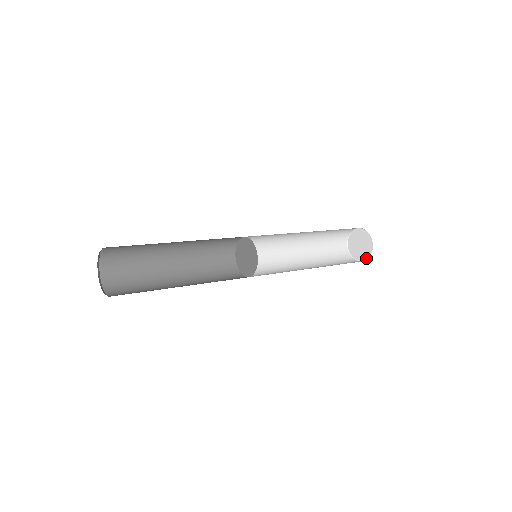
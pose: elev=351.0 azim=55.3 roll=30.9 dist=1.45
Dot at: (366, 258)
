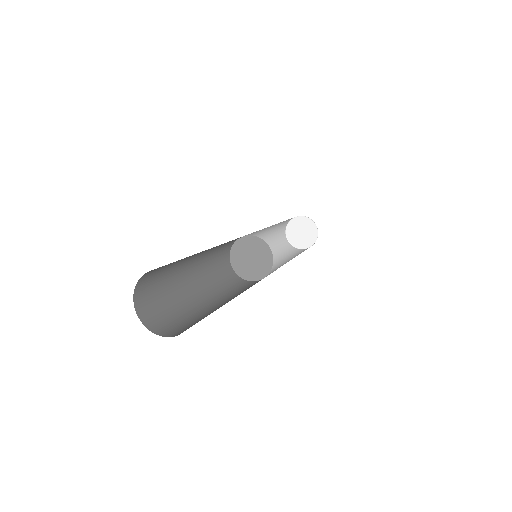
Dot at: (309, 246)
